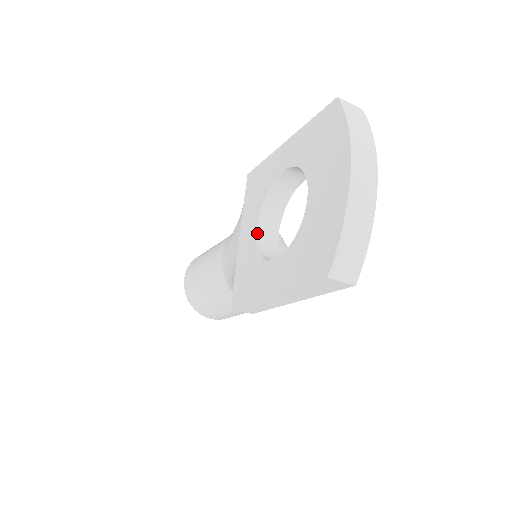
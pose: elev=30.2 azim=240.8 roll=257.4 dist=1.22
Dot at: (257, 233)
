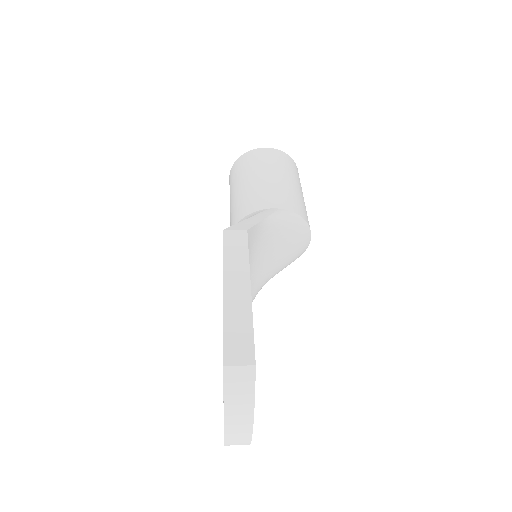
Dot at: occluded
